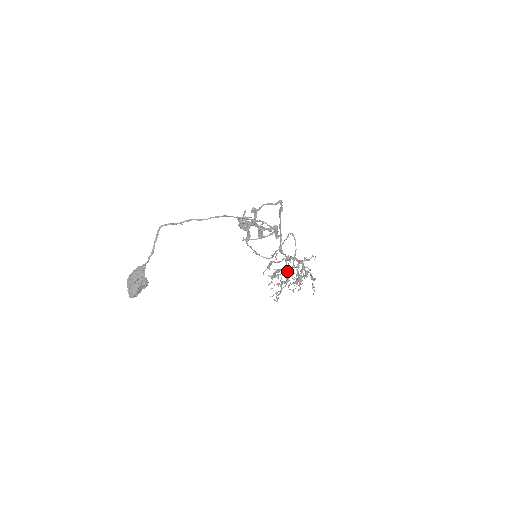
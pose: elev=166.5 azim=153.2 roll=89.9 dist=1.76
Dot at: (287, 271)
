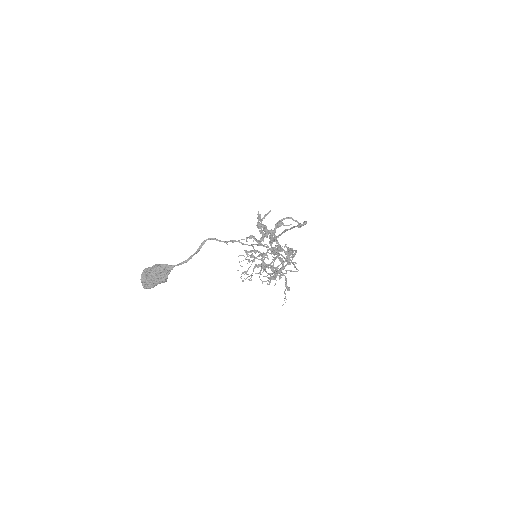
Dot at: (264, 257)
